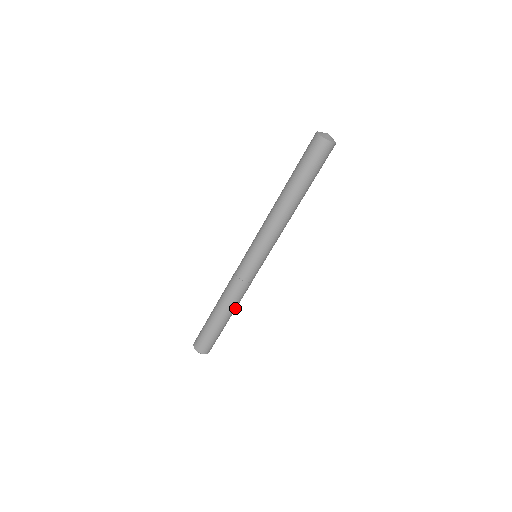
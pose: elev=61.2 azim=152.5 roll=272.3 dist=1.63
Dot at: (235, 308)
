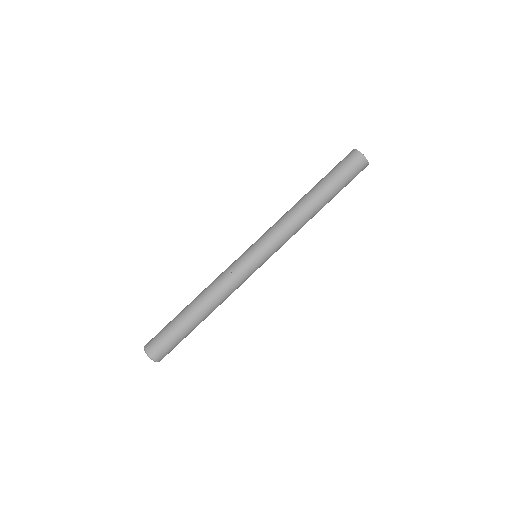
Dot at: (212, 310)
